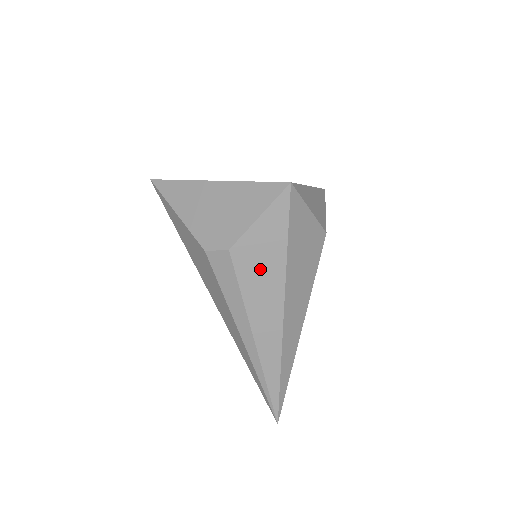
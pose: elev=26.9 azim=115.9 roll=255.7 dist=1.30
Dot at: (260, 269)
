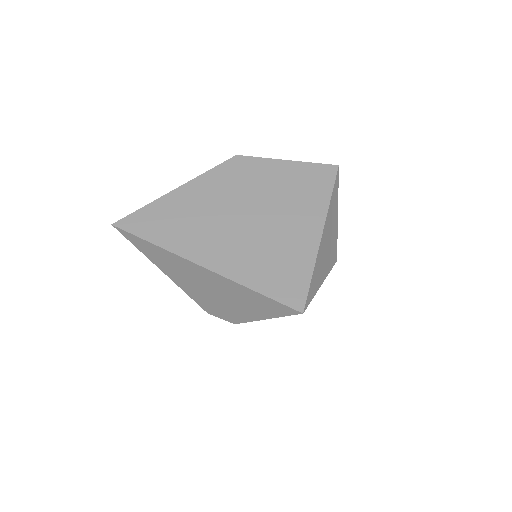
Dot at: occluded
